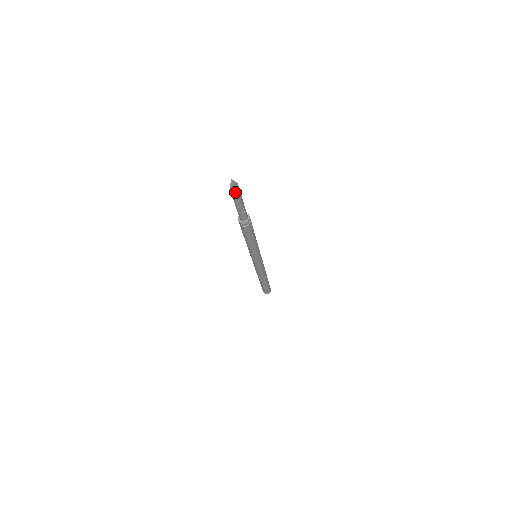
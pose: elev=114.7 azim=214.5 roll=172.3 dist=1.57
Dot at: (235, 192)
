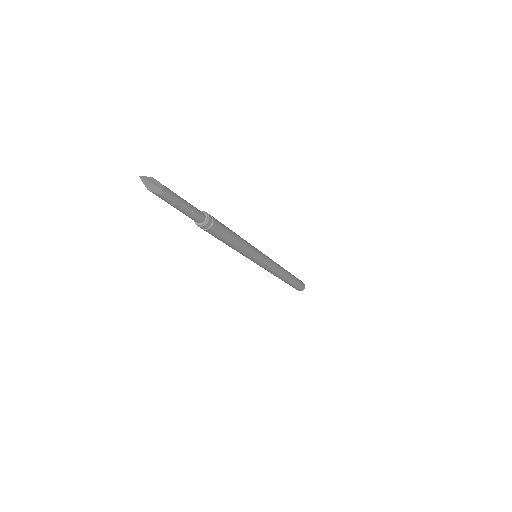
Dot at: (158, 190)
